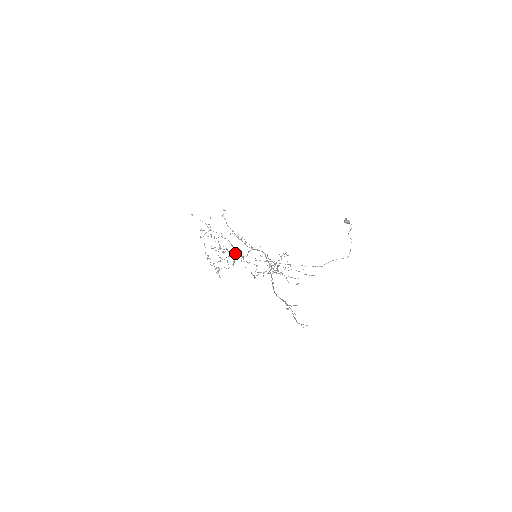
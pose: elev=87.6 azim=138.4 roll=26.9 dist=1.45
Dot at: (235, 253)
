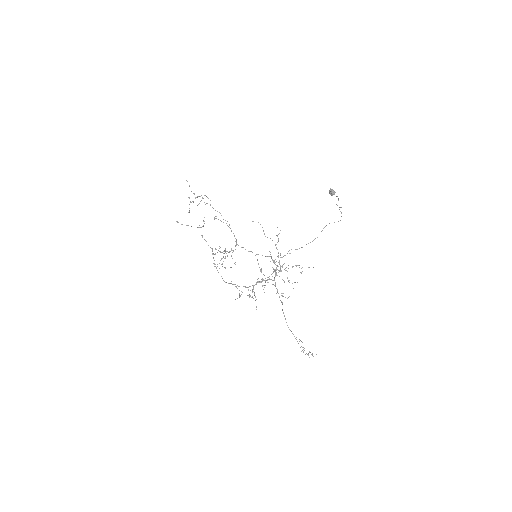
Dot at: (235, 246)
